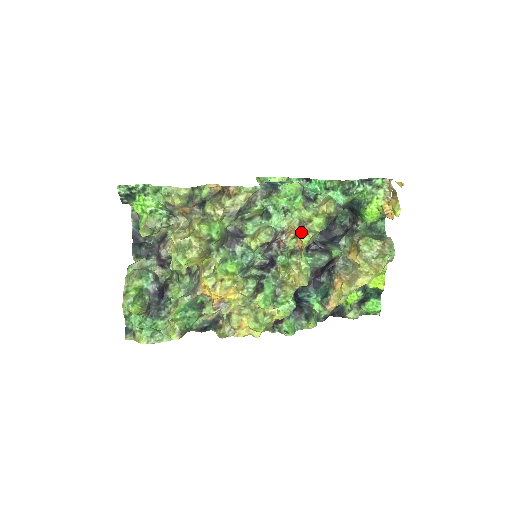
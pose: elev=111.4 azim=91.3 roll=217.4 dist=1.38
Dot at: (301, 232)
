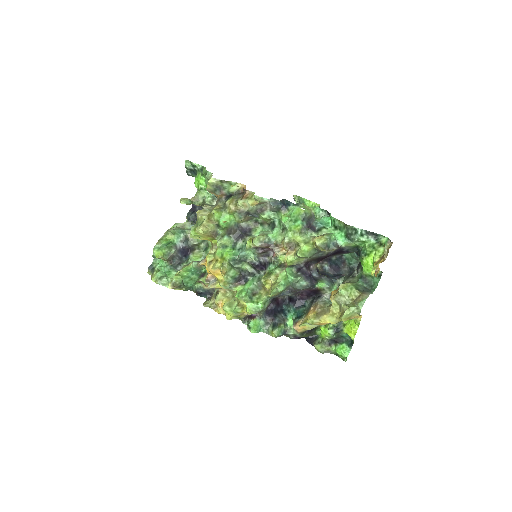
Dot at: (288, 251)
